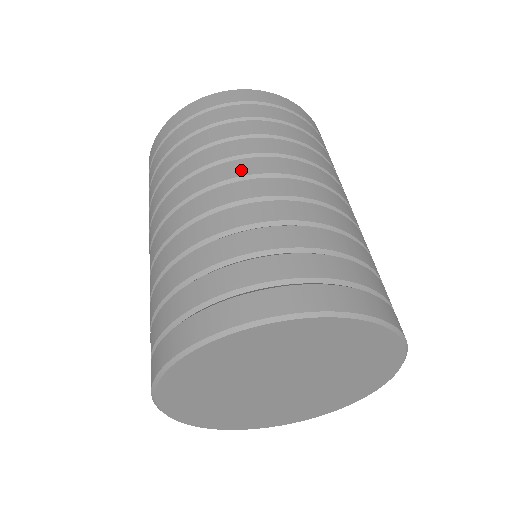
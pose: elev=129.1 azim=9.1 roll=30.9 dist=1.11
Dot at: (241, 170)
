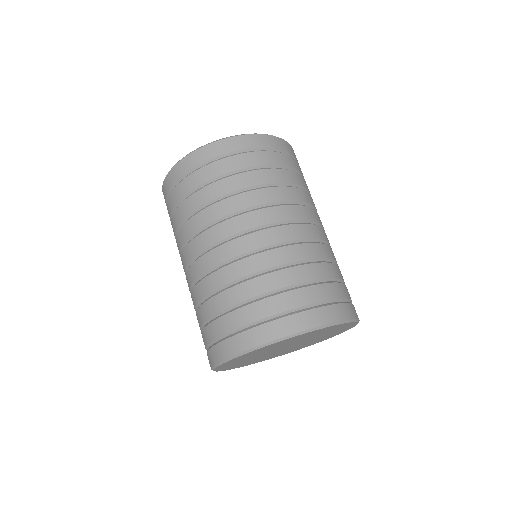
Dot at: (219, 235)
